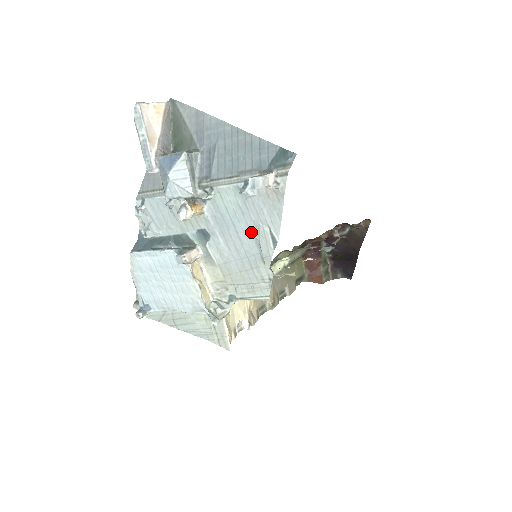
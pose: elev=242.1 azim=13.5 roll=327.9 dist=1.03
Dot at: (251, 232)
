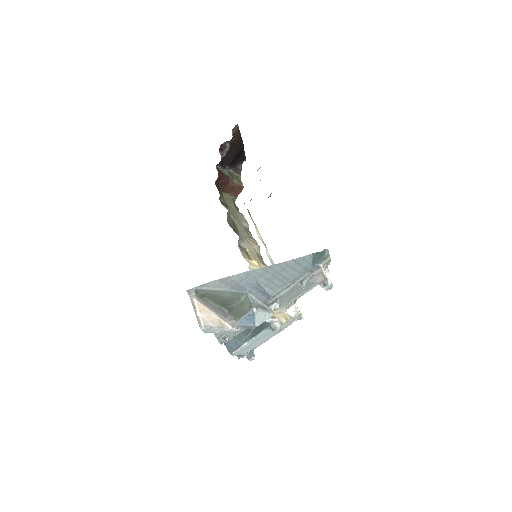
Dot at: (306, 283)
